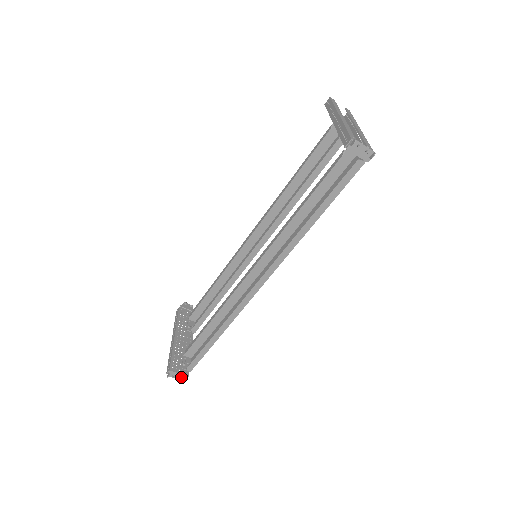
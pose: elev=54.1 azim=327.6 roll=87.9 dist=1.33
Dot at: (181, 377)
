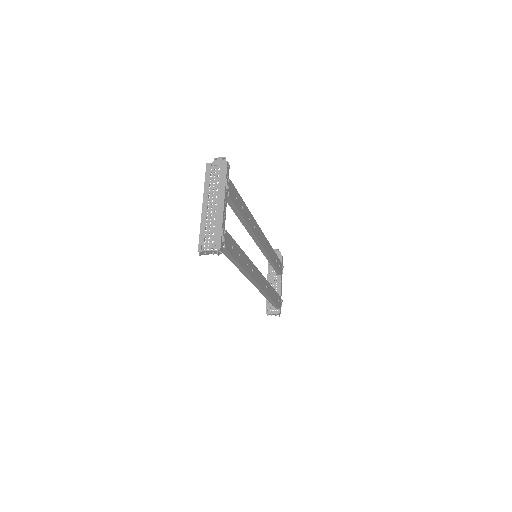
Dot at: (276, 314)
